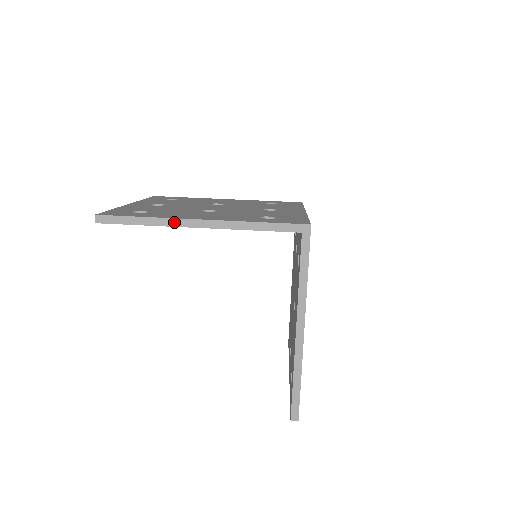
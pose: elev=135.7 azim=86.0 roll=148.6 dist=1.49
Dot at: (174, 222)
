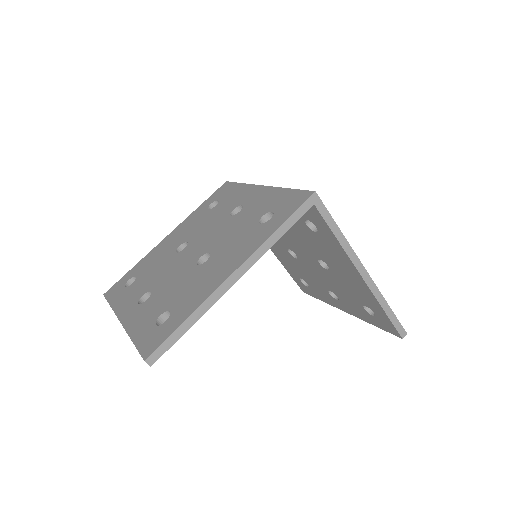
Dot at: (215, 296)
